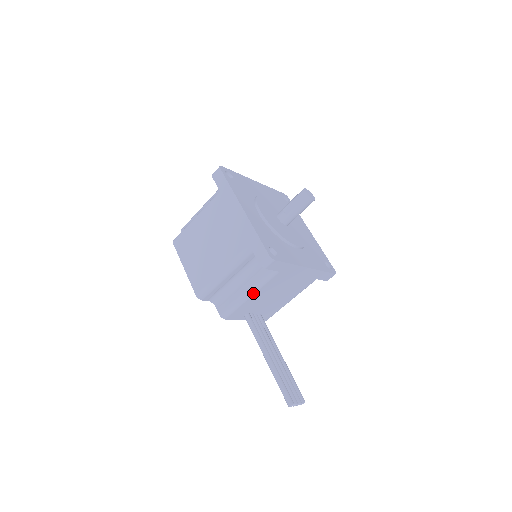
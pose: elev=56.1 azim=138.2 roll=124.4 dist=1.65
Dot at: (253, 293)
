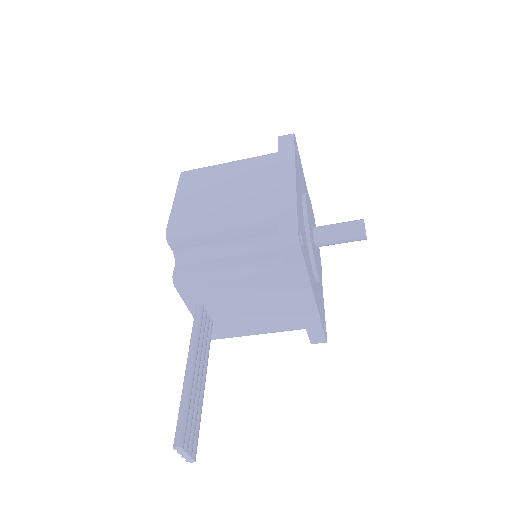
Dot at: (235, 275)
